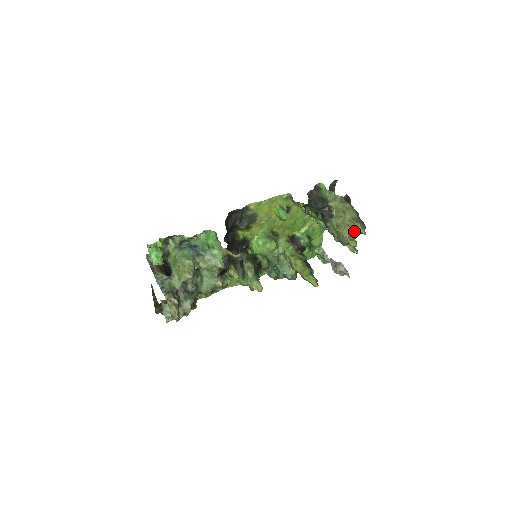
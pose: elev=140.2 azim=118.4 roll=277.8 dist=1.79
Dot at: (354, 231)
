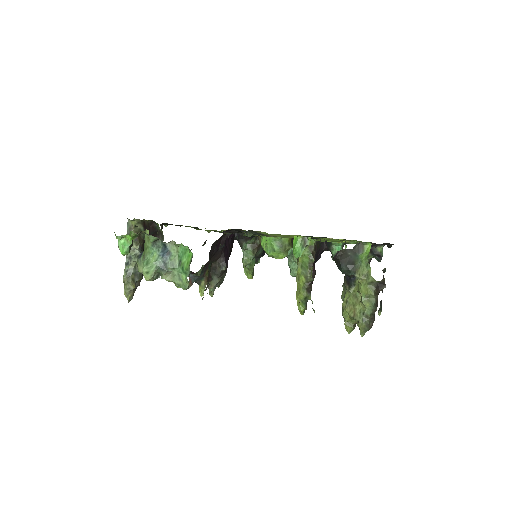
Dot at: (357, 321)
